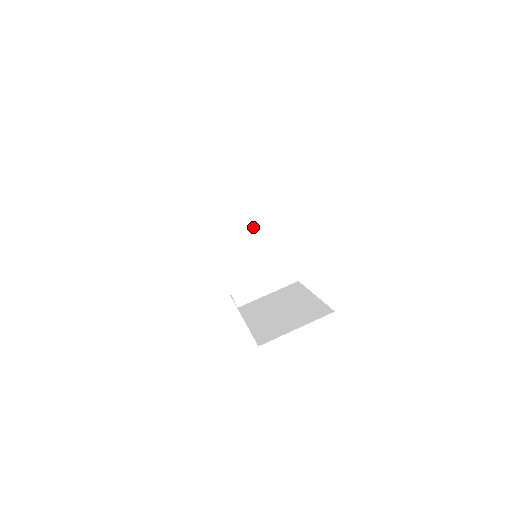
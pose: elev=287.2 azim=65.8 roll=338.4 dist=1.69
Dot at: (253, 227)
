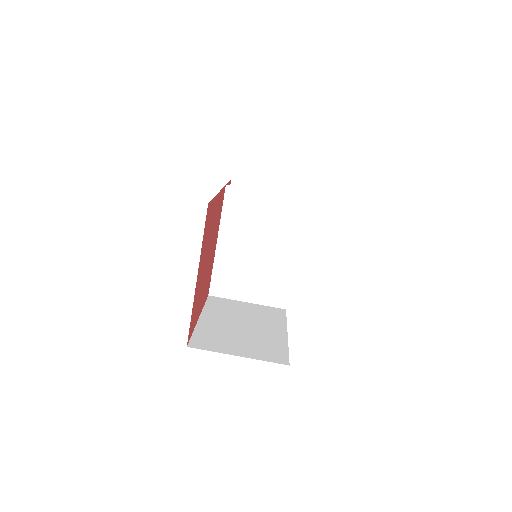
Dot at: (274, 226)
